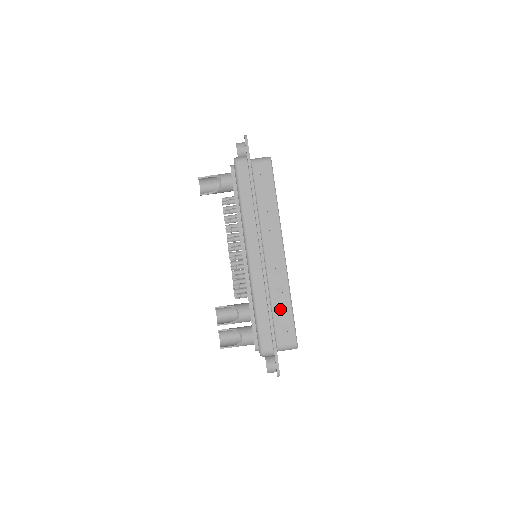
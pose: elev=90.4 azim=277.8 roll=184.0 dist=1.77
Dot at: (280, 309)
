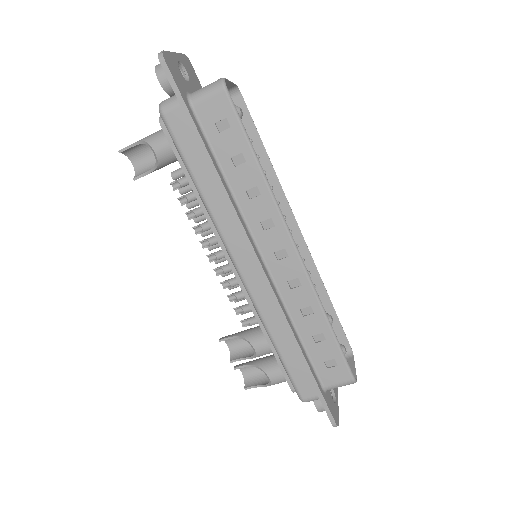
Dot at: (315, 337)
